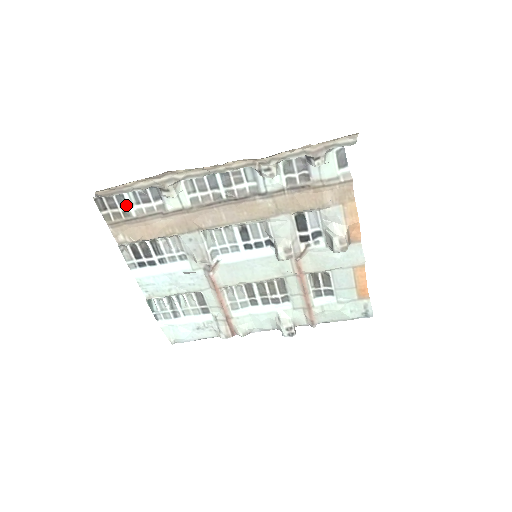
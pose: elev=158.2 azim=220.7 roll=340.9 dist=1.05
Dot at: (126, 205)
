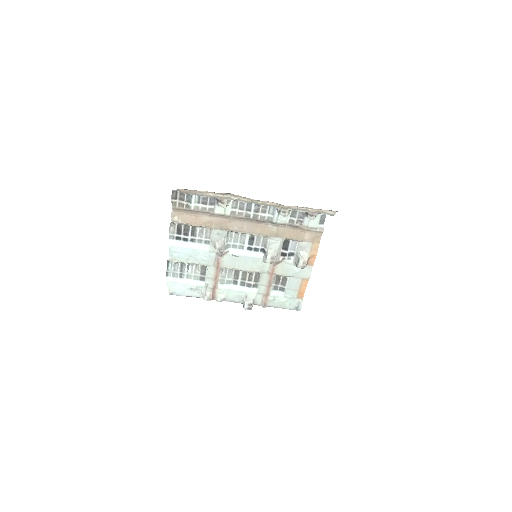
Dot at: (191, 201)
